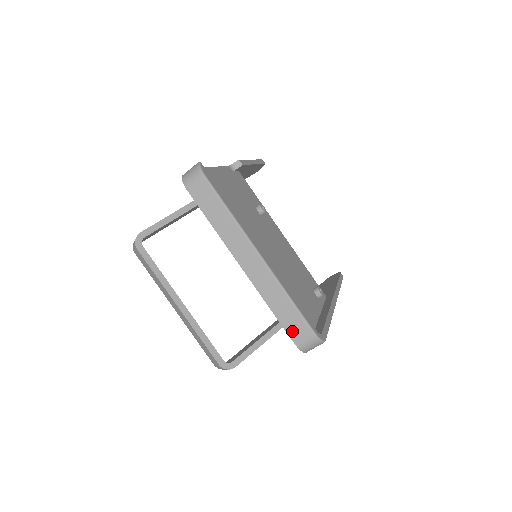
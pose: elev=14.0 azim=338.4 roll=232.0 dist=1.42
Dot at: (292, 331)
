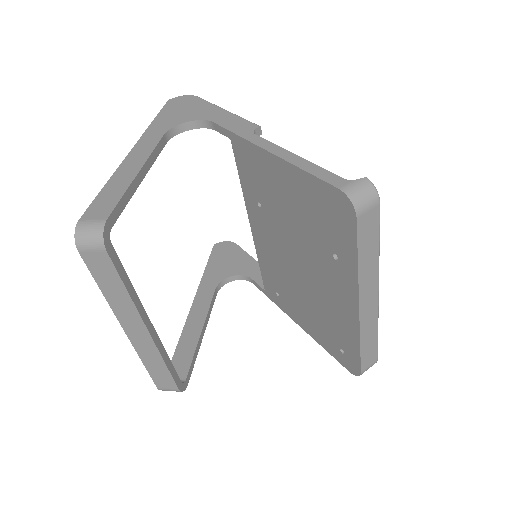
Dot at: (365, 362)
